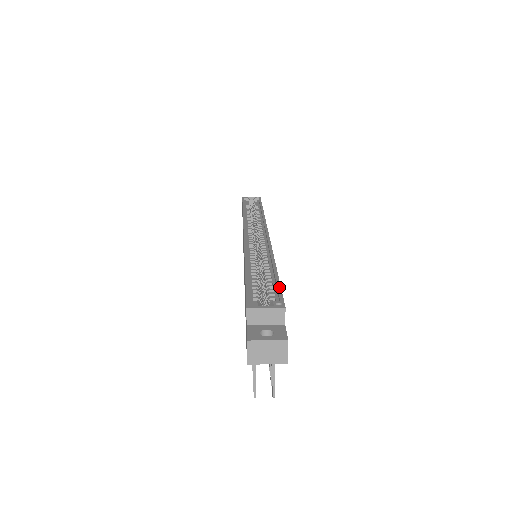
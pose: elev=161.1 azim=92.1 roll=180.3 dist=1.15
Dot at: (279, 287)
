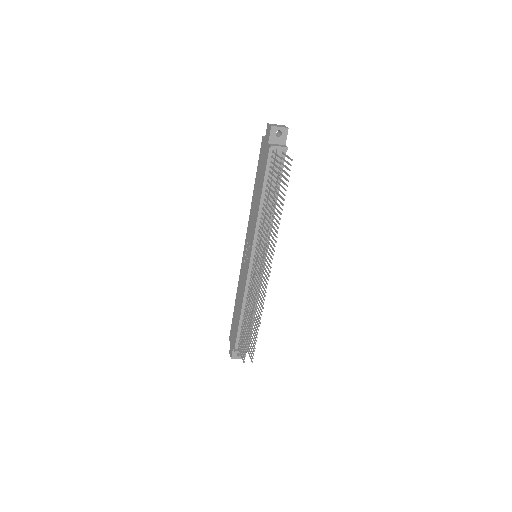
Dot at: occluded
